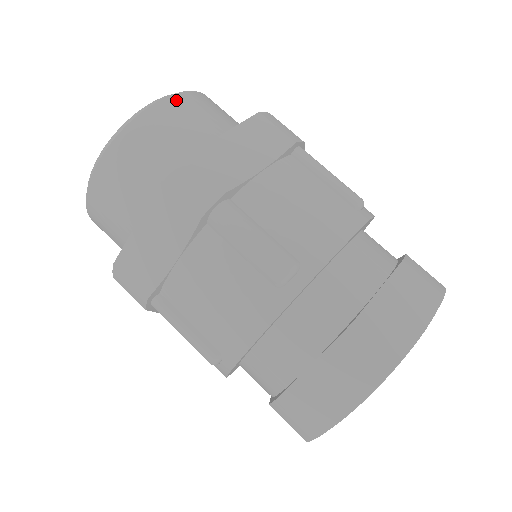
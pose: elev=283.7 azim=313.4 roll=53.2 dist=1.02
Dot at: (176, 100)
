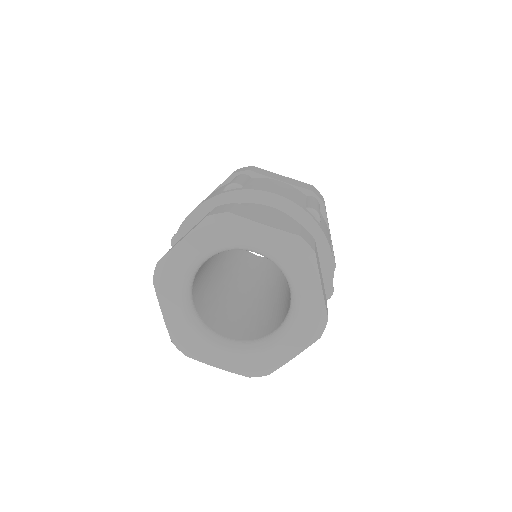
Dot at: occluded
